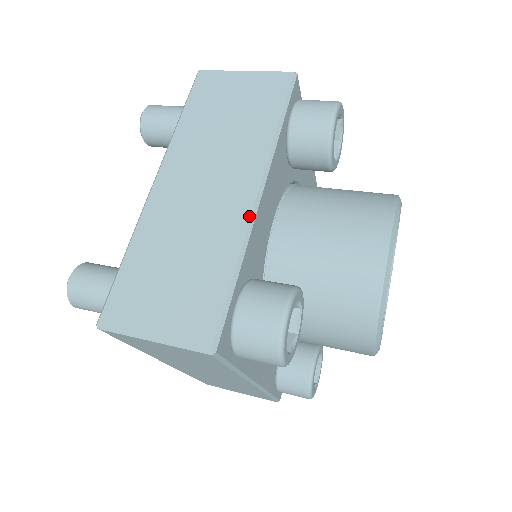
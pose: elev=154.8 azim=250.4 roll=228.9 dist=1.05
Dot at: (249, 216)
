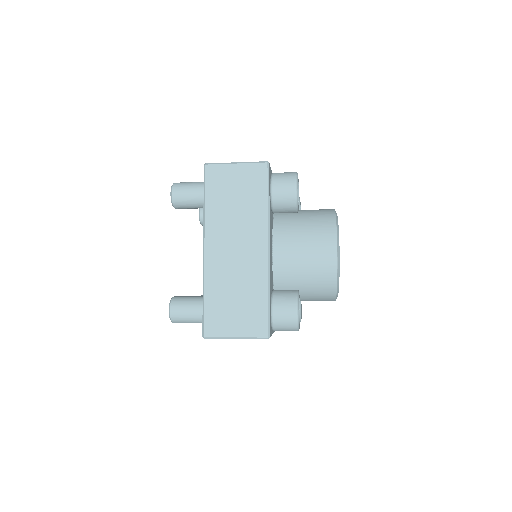
Dot at: occluded
